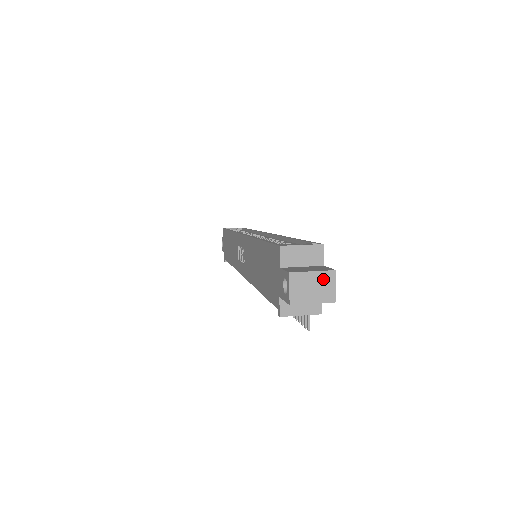
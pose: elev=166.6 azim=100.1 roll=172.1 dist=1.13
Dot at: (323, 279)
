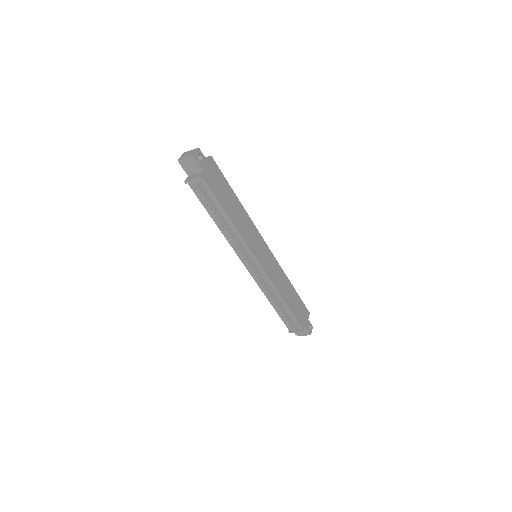
Dot at: (193, 151)
